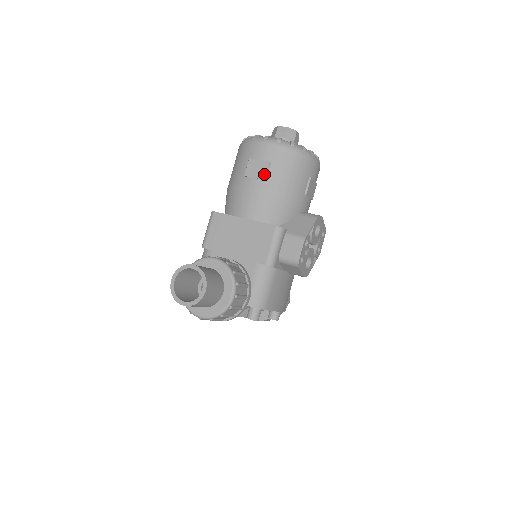
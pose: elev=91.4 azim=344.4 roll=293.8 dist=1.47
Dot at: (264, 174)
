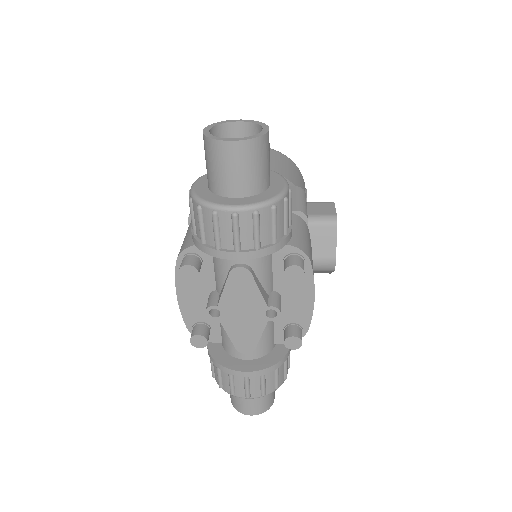
Dot at: occluded
